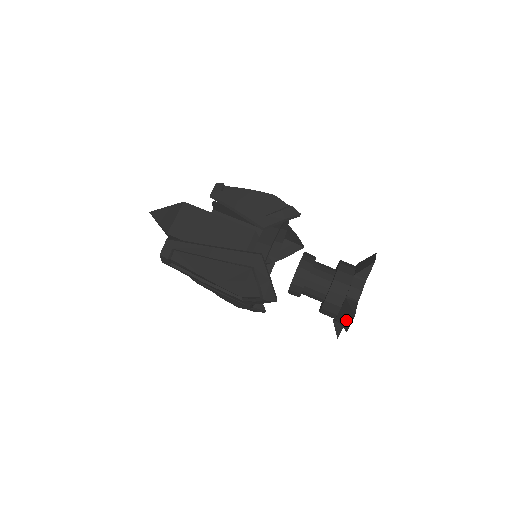
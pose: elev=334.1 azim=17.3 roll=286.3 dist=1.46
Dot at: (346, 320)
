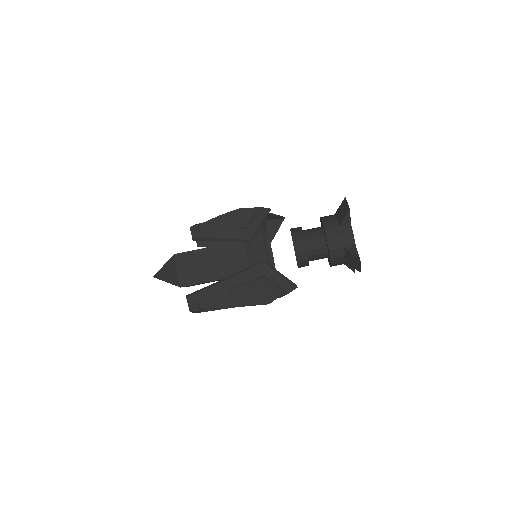
Dot at: (355, 264)
